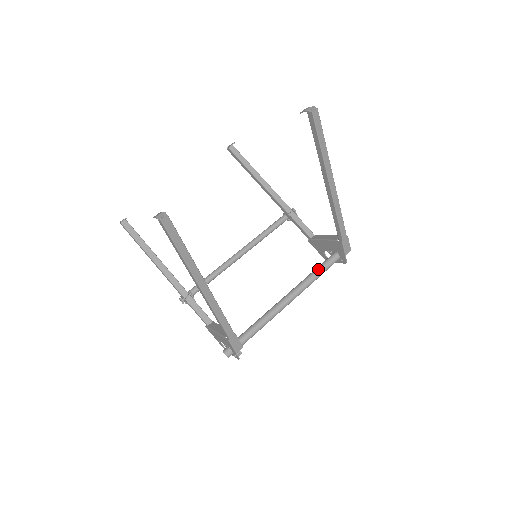
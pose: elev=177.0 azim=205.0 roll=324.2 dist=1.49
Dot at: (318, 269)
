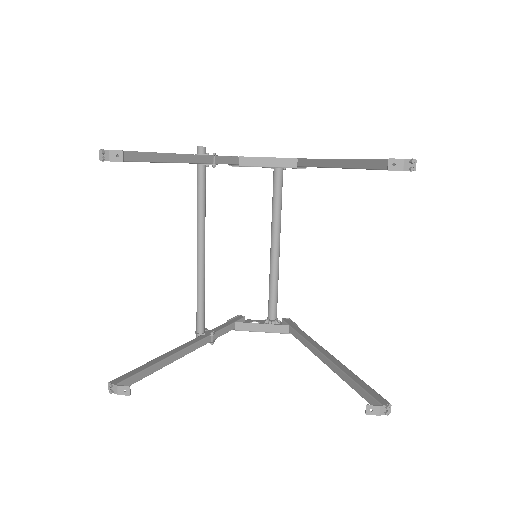
Dot at: (280, 199)
